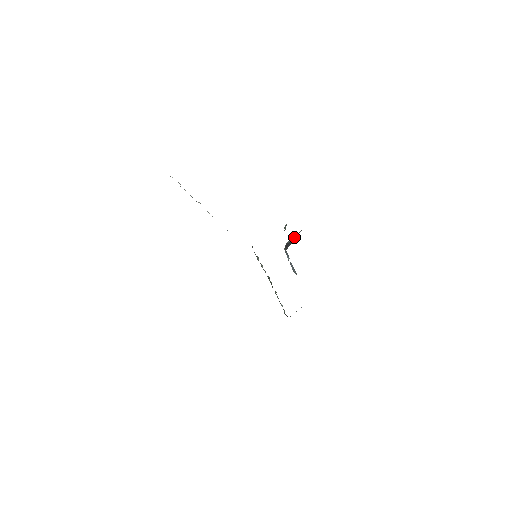
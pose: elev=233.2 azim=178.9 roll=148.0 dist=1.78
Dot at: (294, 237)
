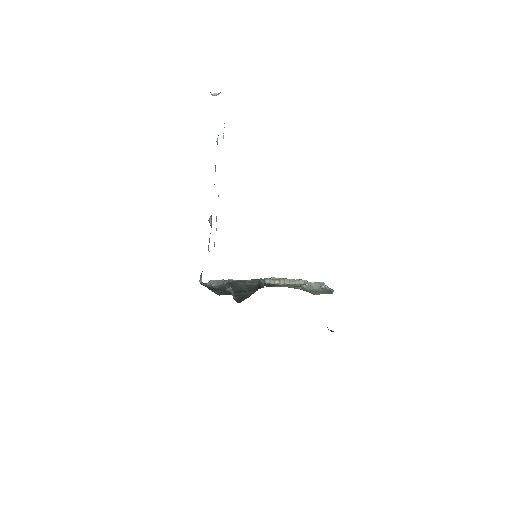
Dot at: (262, 283)
